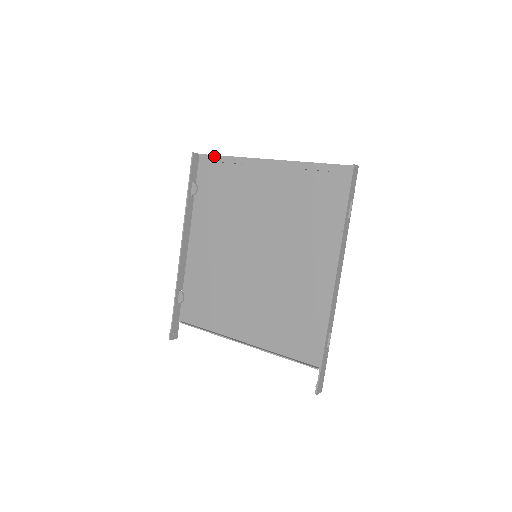
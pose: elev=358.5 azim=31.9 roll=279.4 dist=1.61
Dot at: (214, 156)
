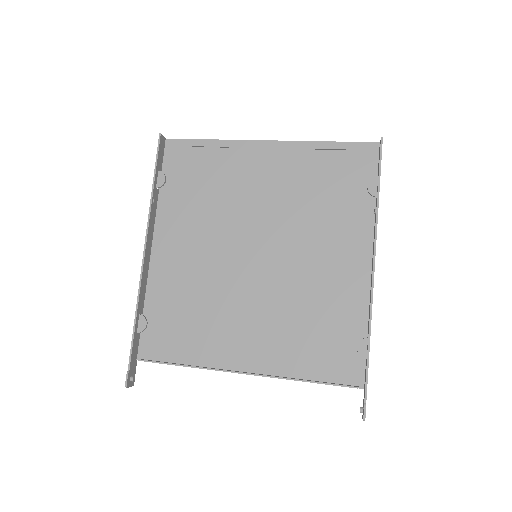
Dot at: (188, 140)
